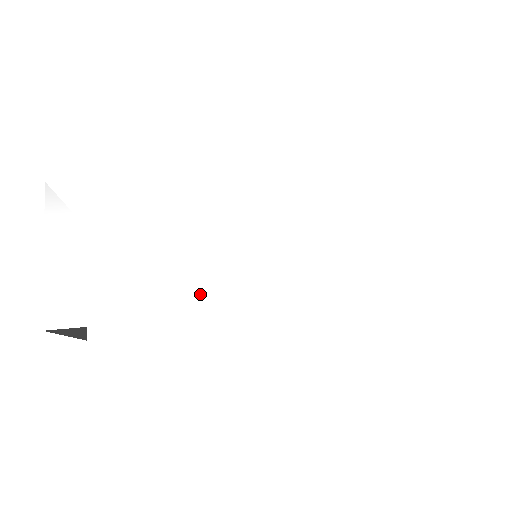
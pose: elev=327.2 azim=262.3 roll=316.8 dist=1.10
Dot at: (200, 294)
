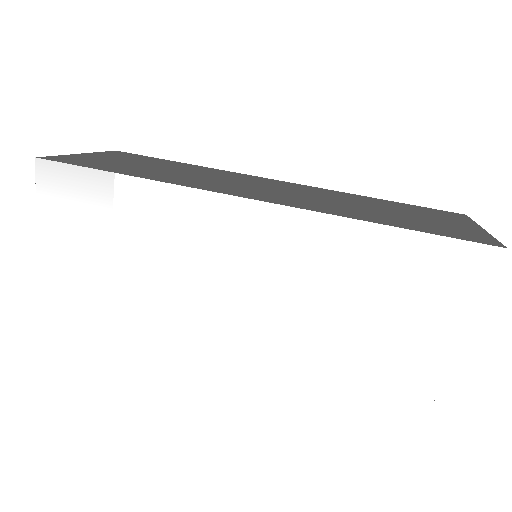
Dot at: (166, 312)
